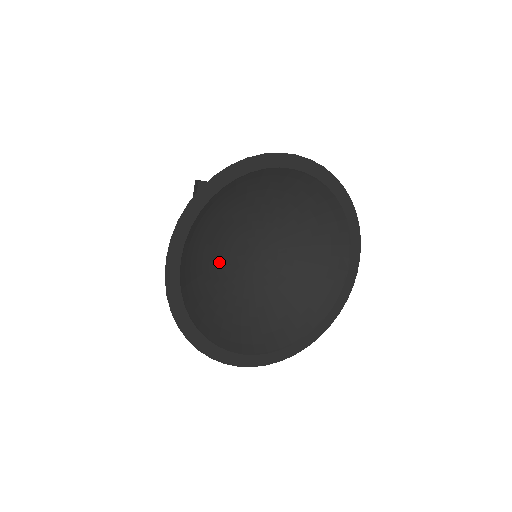
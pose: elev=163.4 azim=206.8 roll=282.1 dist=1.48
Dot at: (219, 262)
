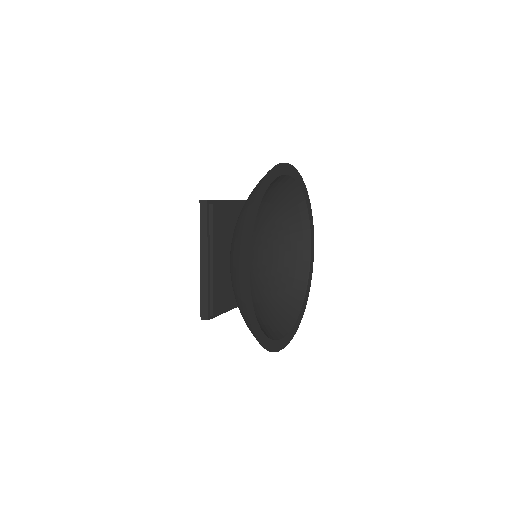
Dot at: occluded
